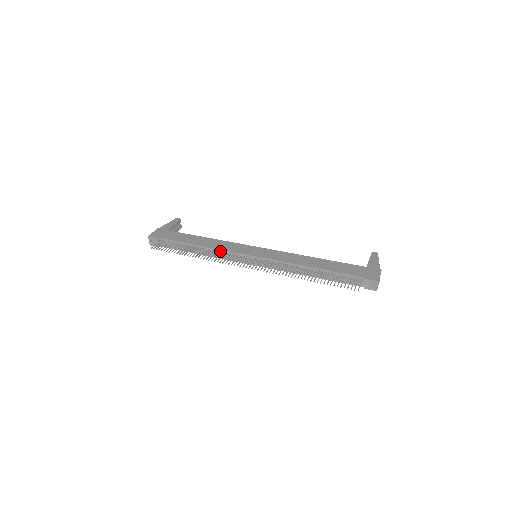
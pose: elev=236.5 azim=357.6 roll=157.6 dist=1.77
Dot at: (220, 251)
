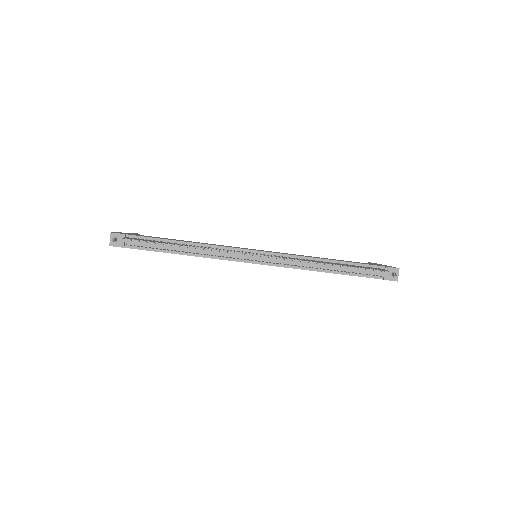
Dot at: (214, 247)
